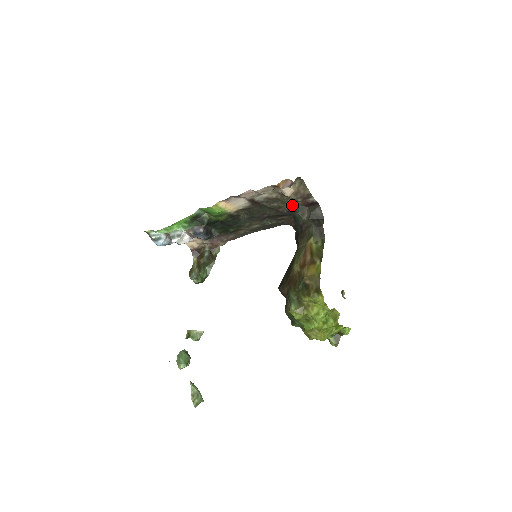
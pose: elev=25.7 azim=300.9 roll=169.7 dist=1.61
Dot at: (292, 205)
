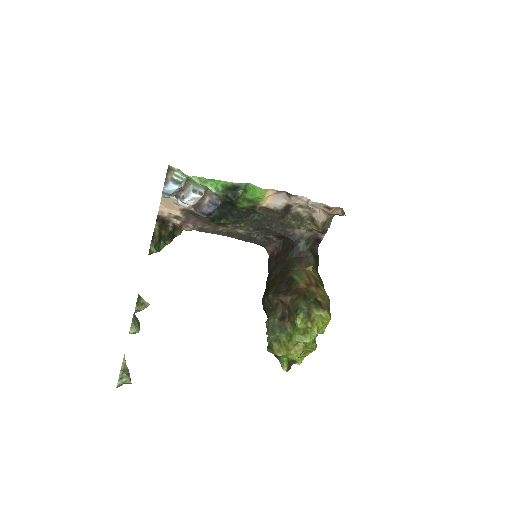
Dot at: (303, 231)
